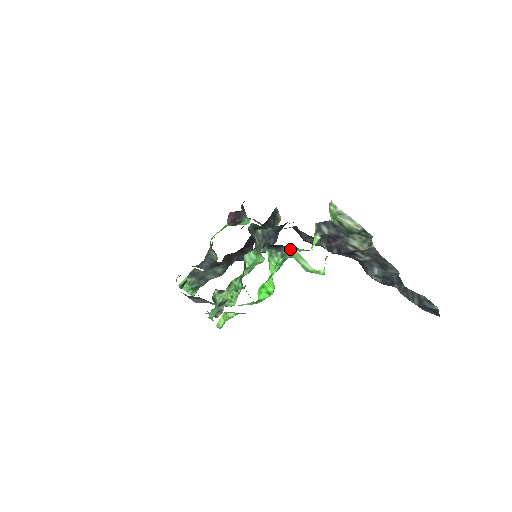
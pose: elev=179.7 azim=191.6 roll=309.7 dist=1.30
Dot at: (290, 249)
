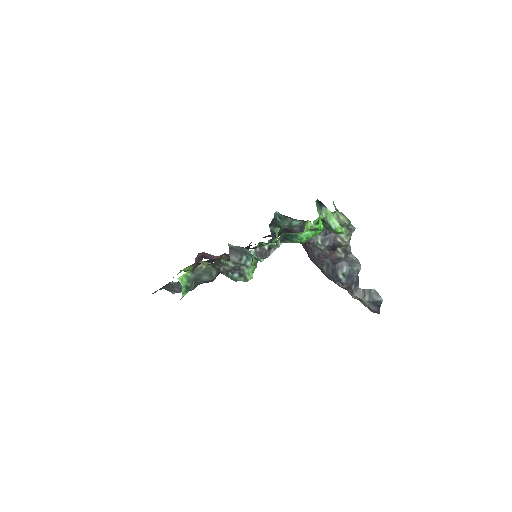
Dot at: (327, 209)
